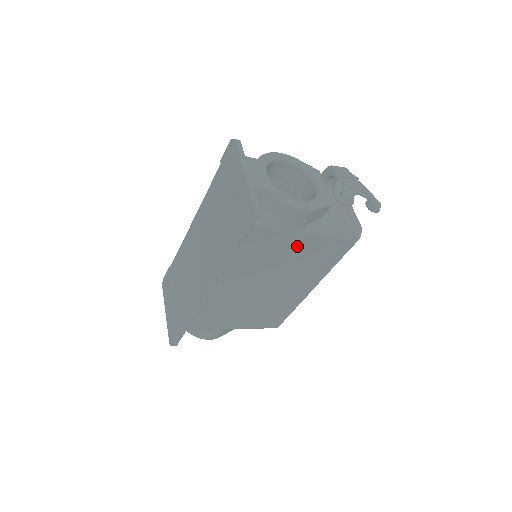
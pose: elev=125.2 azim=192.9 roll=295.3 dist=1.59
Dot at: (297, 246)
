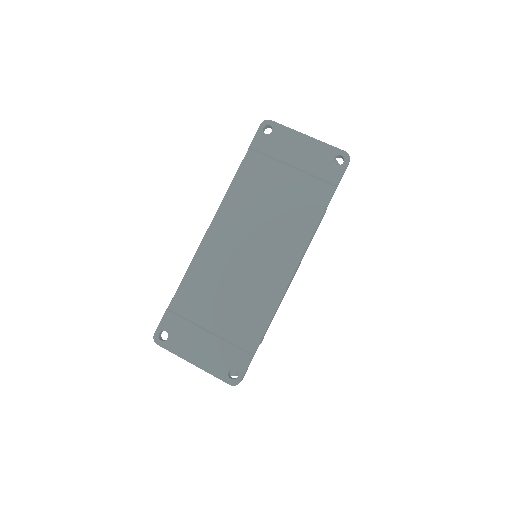
Dot at: occluded
